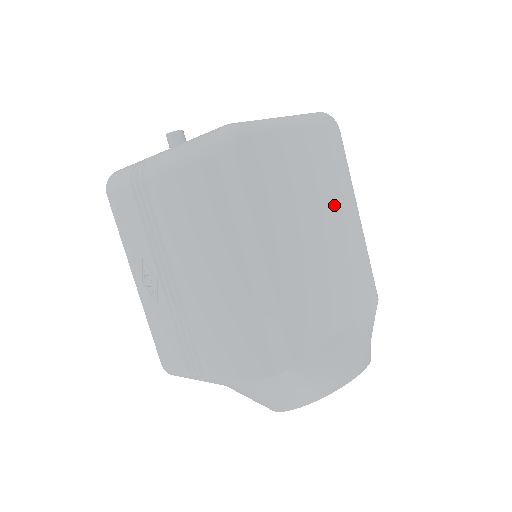
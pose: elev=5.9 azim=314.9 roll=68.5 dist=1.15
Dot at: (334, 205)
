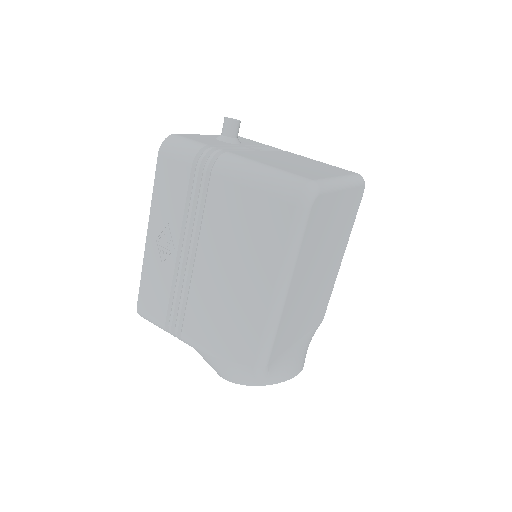
Dot at: (336, 250)
